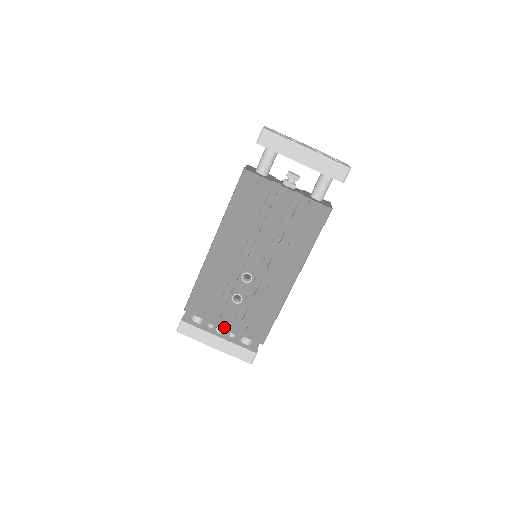
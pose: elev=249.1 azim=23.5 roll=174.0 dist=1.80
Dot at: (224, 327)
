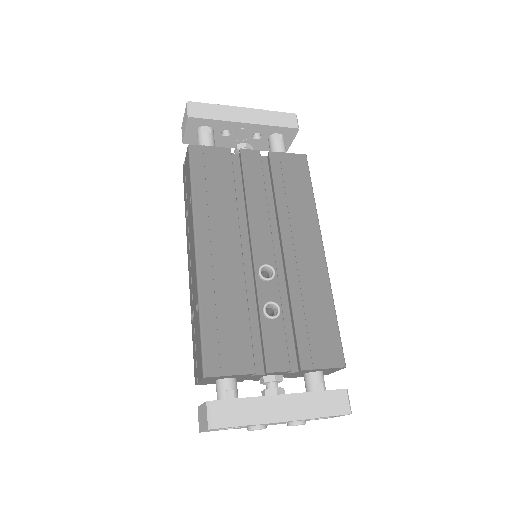
Dot at: (279, 370)
